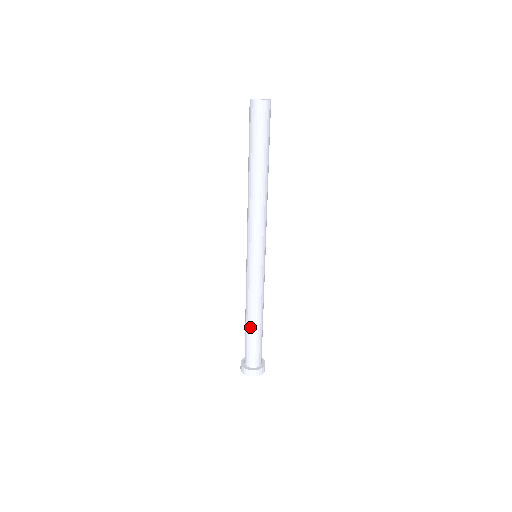
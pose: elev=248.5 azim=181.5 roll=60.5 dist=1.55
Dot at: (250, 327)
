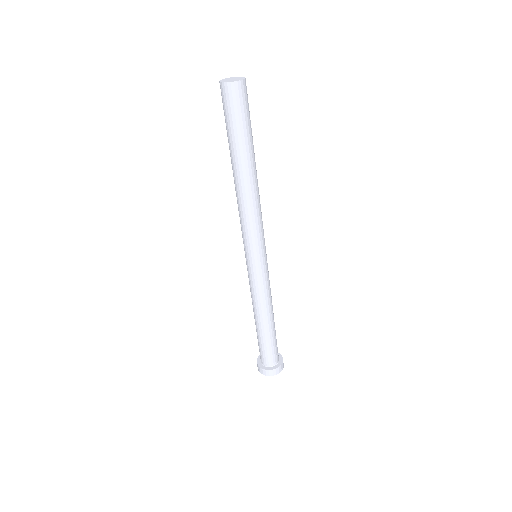
Dot at: (267, 329)
